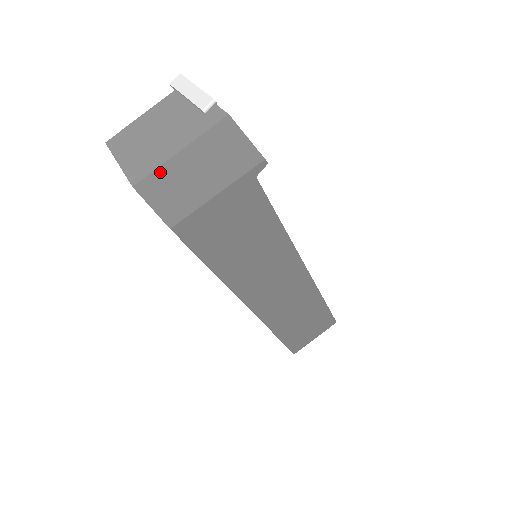
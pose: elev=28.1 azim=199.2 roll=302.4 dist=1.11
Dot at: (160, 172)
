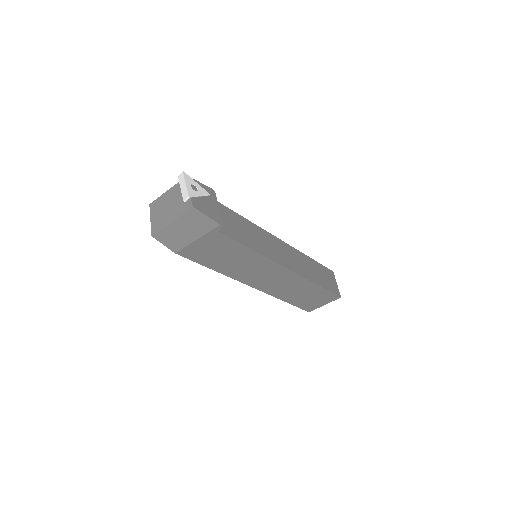
Dot at: (163, 230)
